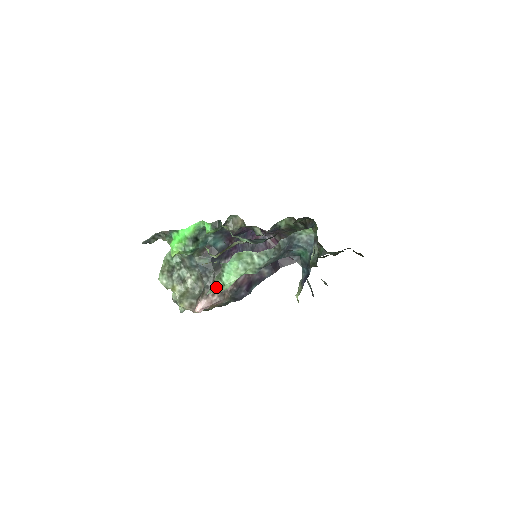
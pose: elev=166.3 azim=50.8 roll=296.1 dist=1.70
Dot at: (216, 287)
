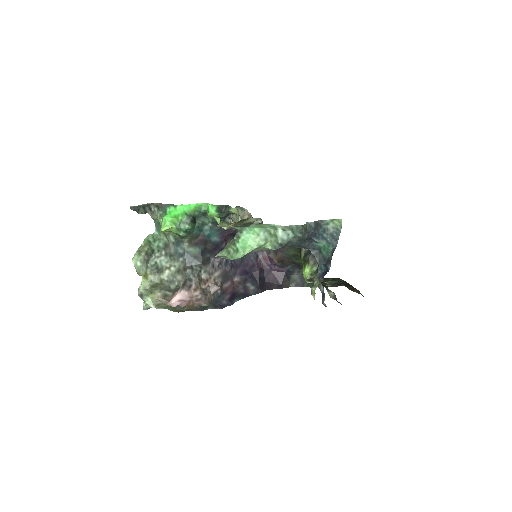
Dot at: (229, 249)
